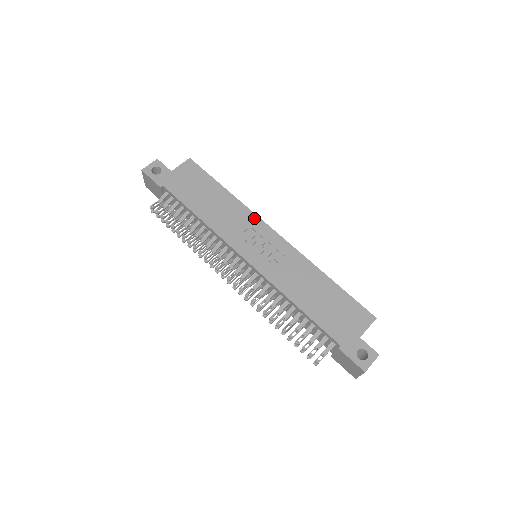
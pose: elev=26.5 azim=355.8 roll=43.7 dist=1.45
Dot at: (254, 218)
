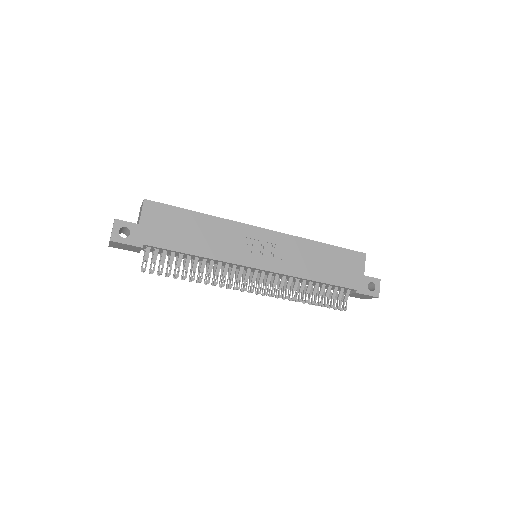
Dot at: (241, 227)
